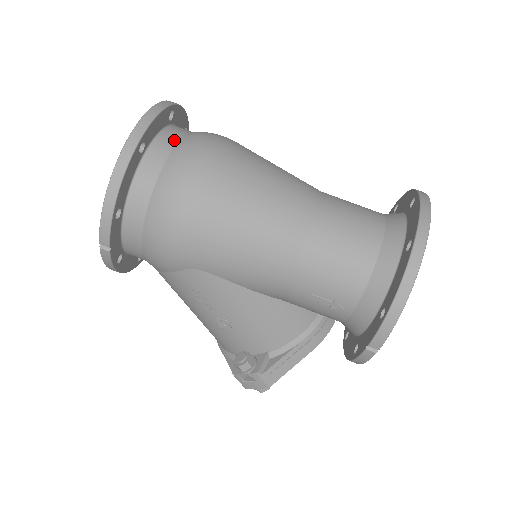
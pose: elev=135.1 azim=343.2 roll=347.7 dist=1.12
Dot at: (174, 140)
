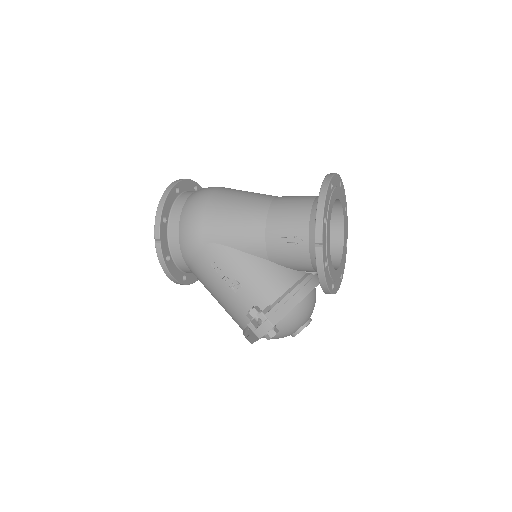
Dot at: occluded
